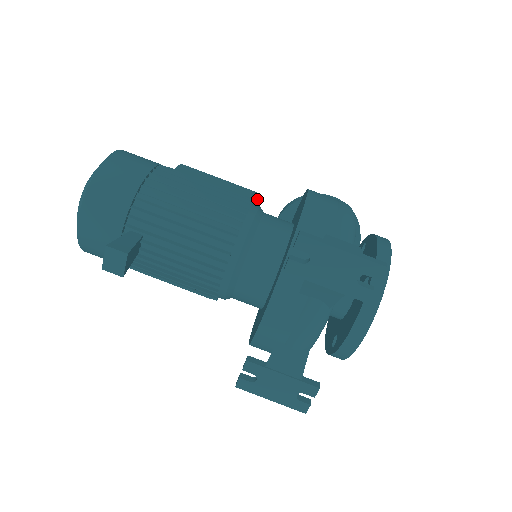
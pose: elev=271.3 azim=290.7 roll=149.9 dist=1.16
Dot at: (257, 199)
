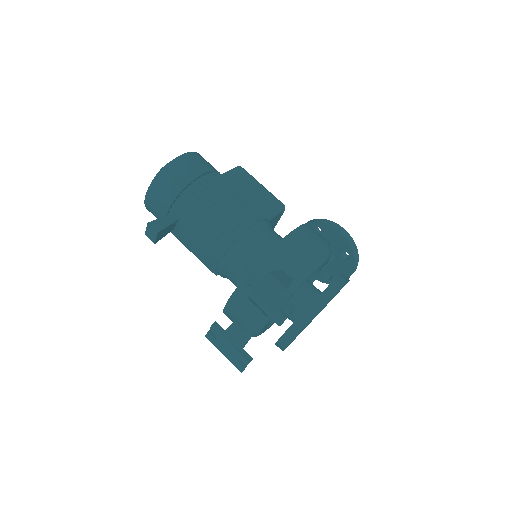
Dot at: (282, 211)
